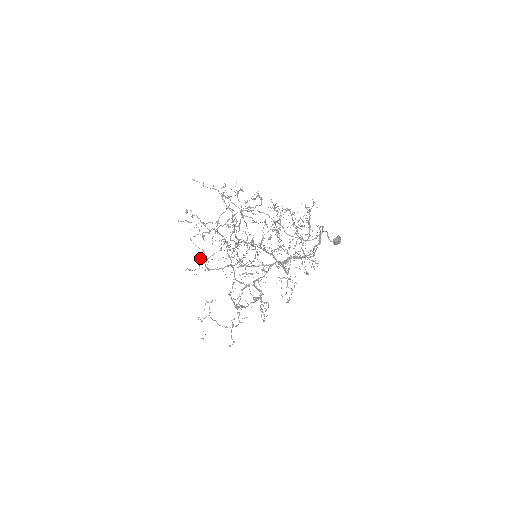
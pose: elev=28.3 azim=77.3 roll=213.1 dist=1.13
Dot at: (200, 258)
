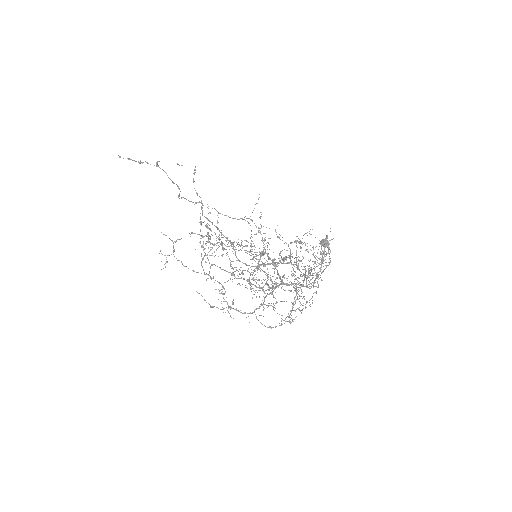
Dot at: (202, 259)
